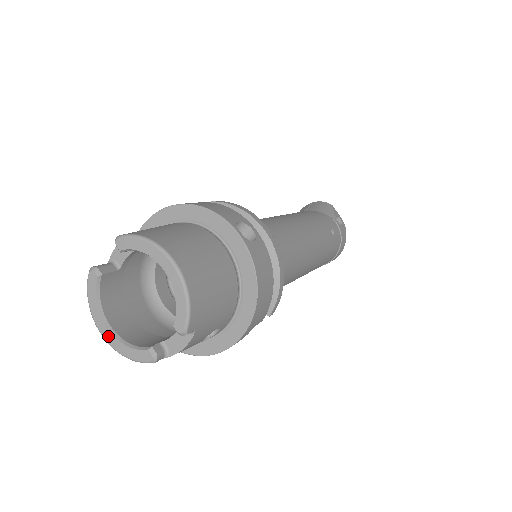
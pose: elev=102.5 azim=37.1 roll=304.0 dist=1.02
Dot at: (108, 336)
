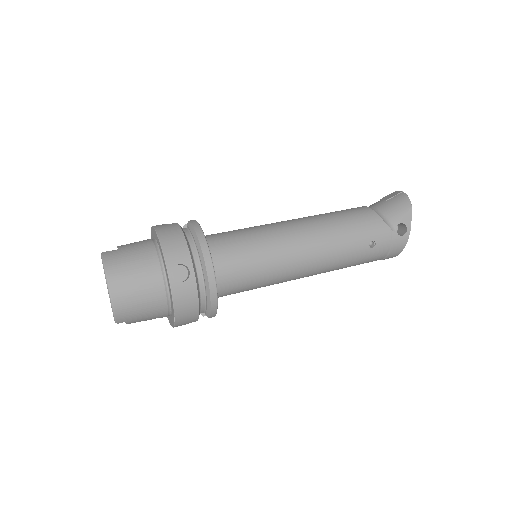
Dot at: occluded
